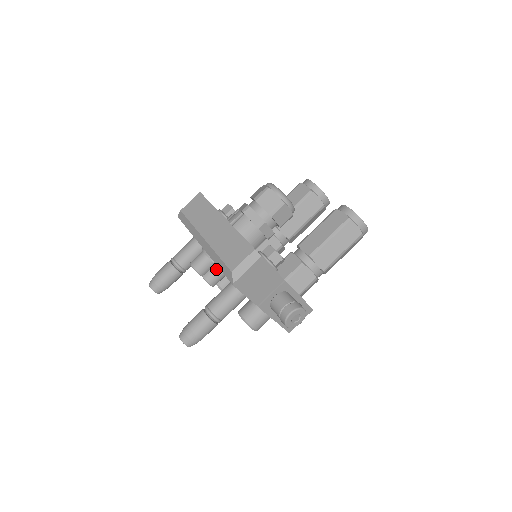
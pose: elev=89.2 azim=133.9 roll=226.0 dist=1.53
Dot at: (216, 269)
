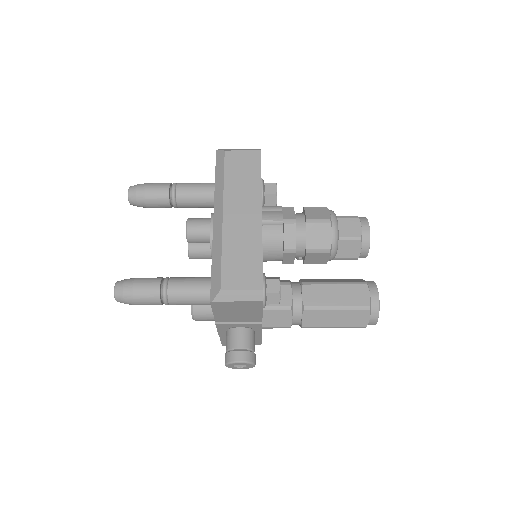
Dot at: (208, 249)
